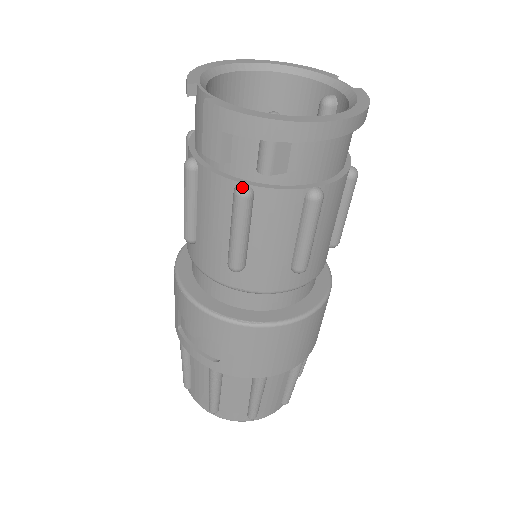
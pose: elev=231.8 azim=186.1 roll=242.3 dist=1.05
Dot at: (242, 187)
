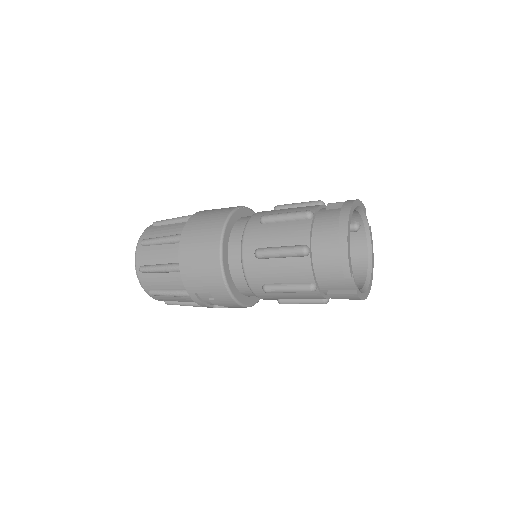
Dot at: occluded
